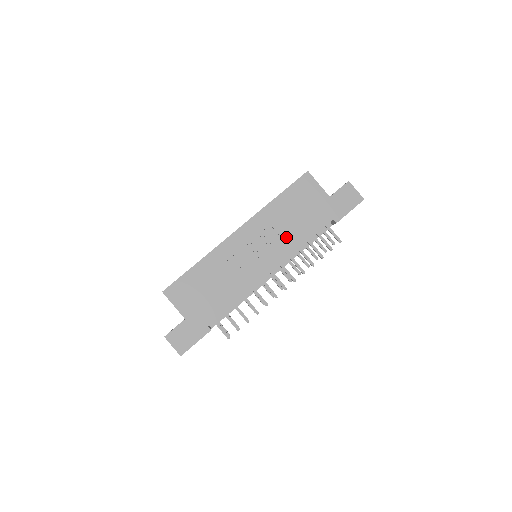
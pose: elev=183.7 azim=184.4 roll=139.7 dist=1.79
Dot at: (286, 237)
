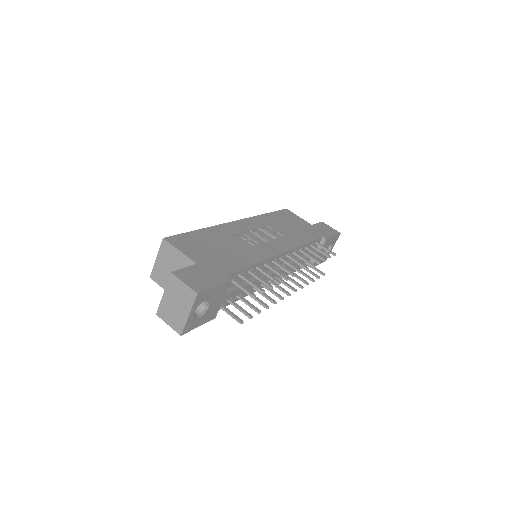
Dot at: (286, 236)
